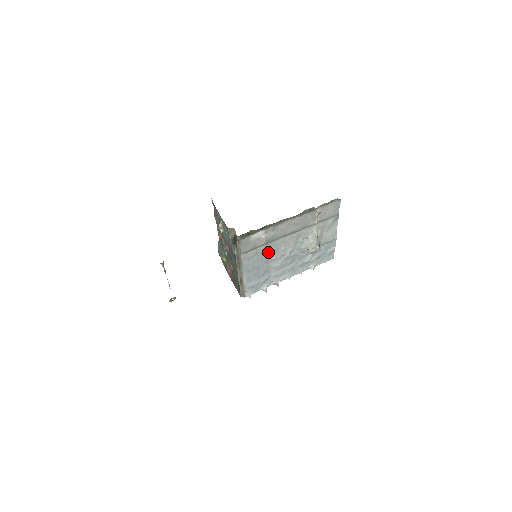
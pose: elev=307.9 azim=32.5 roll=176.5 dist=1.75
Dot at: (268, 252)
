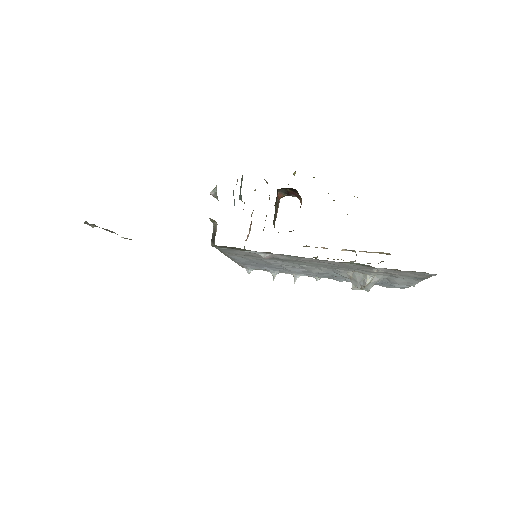
Dot at: (278, 260)
